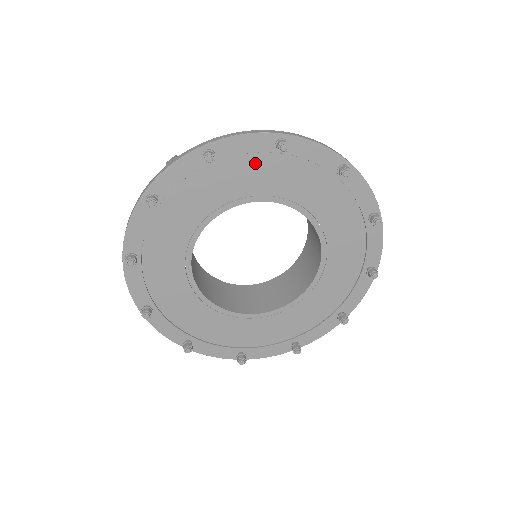
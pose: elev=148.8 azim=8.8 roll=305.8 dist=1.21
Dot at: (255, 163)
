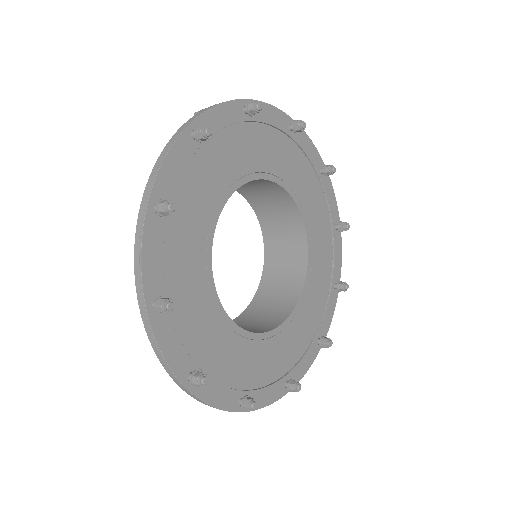
Dot at: (274, 139)
